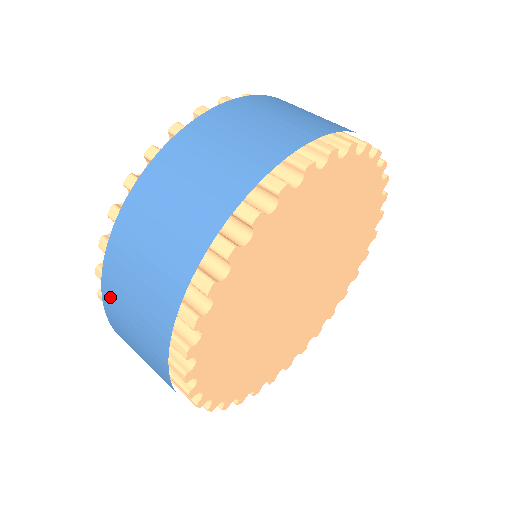
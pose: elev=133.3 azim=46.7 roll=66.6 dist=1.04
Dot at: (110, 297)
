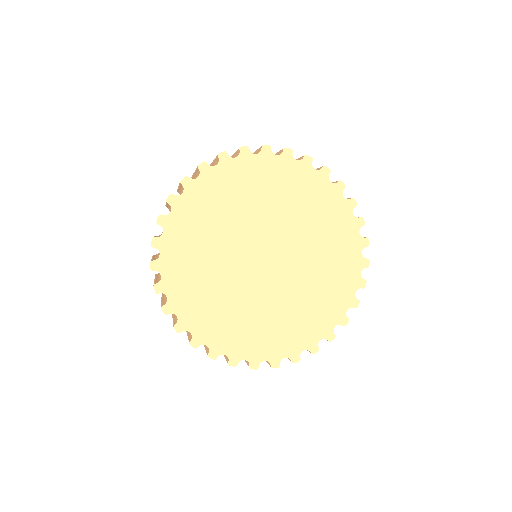
Dot at: occluded
